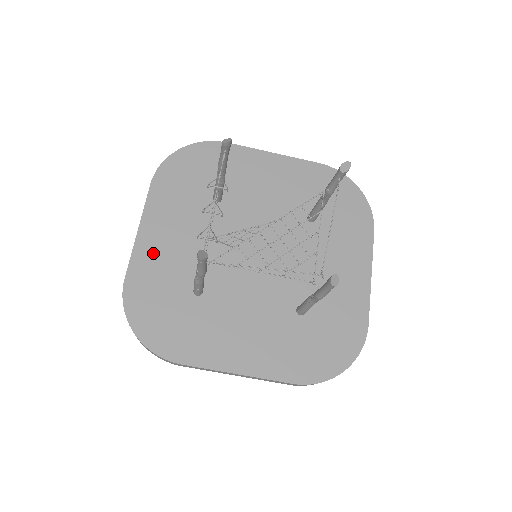
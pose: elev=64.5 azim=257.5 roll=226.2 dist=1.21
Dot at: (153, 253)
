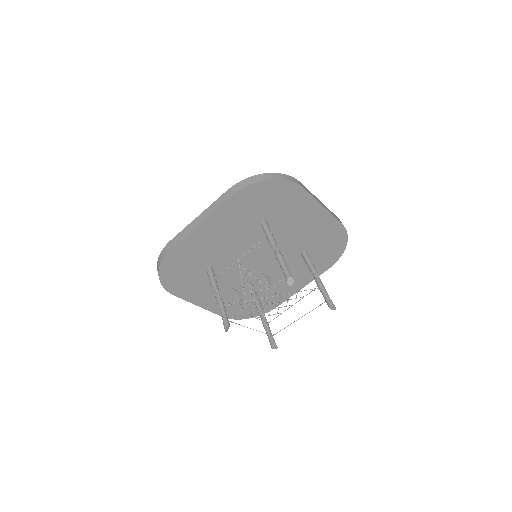
Dot at: (199, 240)
